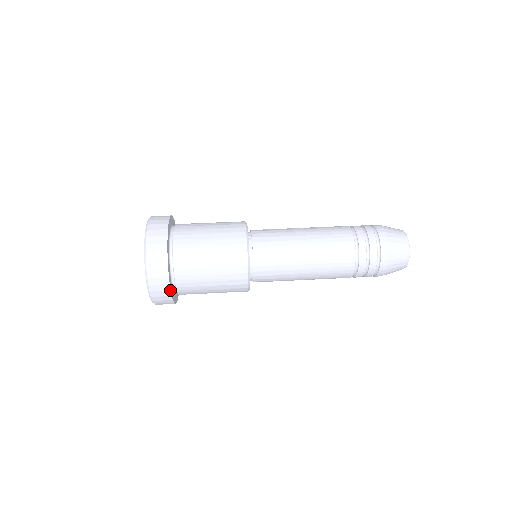
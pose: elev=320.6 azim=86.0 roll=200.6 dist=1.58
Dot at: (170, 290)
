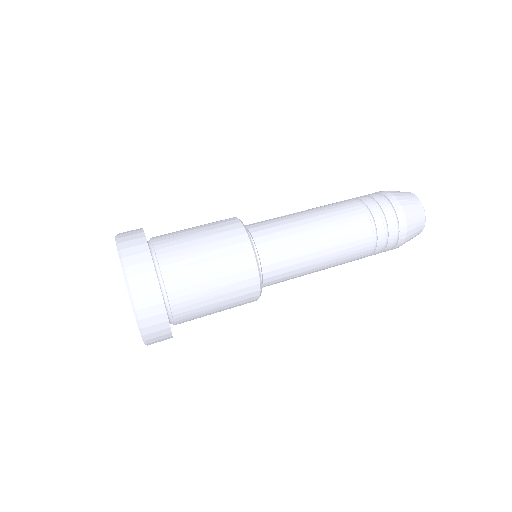
Dot at: (168, 320)
